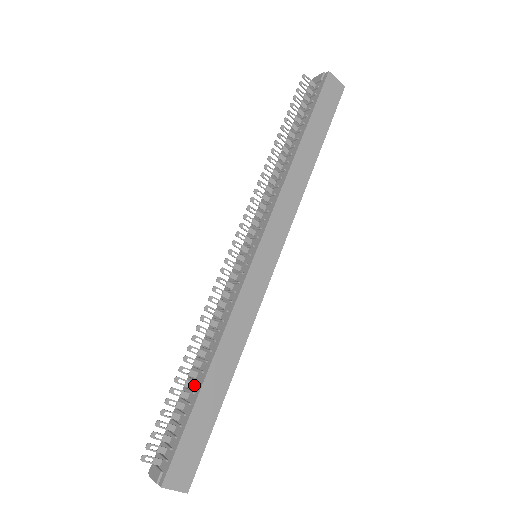
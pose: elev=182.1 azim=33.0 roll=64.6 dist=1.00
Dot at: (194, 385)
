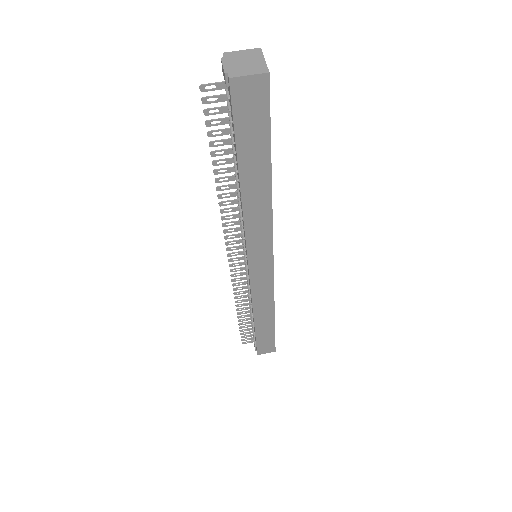
Dot at: occluded
